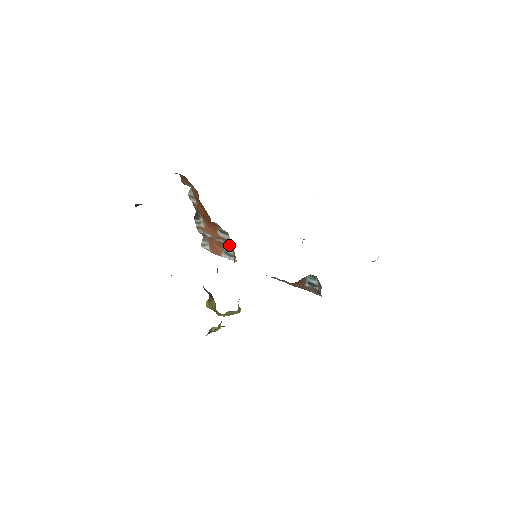
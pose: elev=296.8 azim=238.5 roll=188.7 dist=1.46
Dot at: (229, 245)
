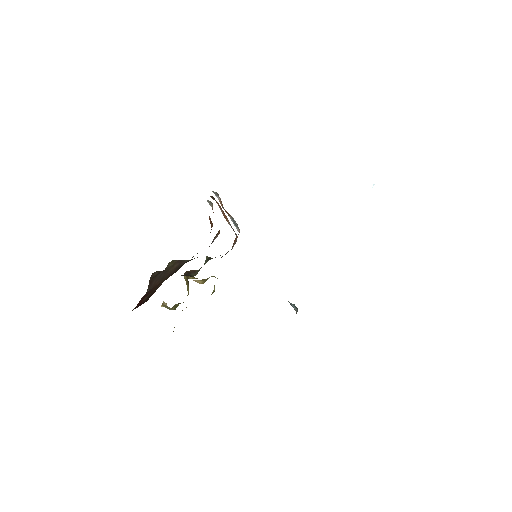
Dot at: occluded
